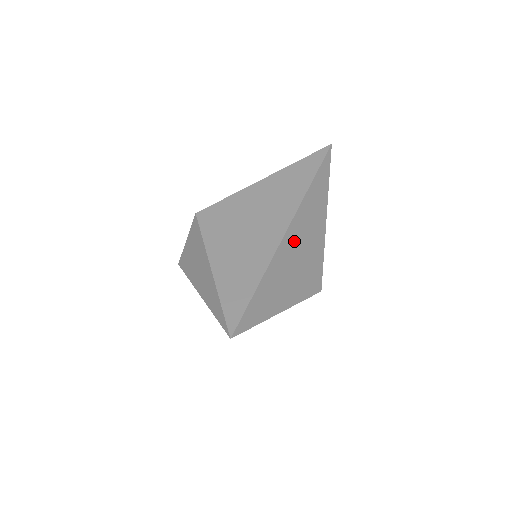
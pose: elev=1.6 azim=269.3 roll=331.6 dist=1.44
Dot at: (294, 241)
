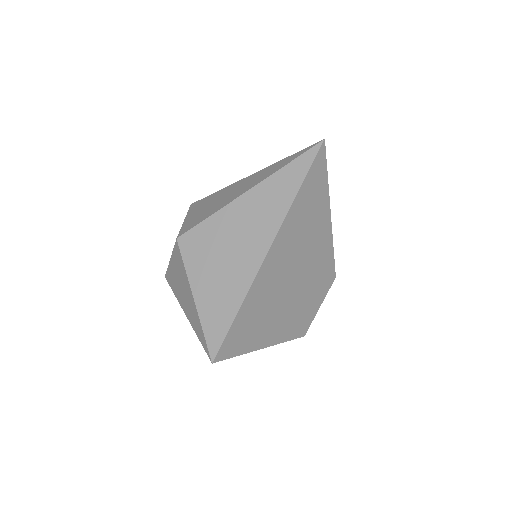
Dot at: occluded
